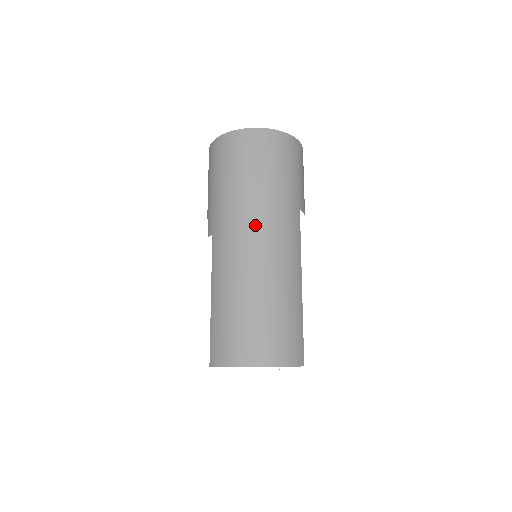
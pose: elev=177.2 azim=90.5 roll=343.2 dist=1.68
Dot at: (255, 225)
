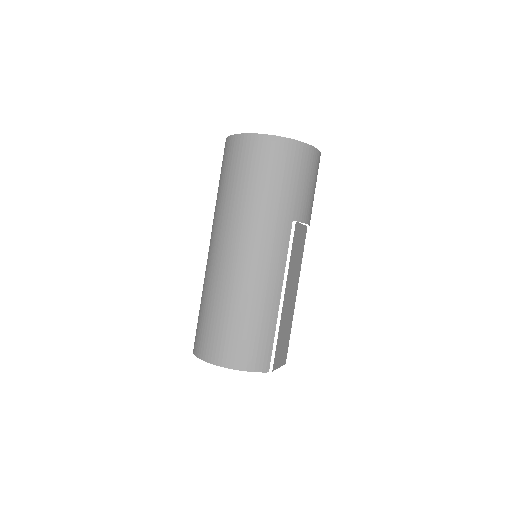
Dot at: (238, 236)
